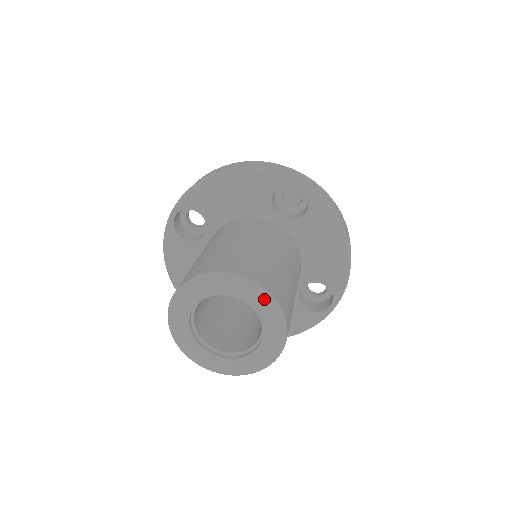
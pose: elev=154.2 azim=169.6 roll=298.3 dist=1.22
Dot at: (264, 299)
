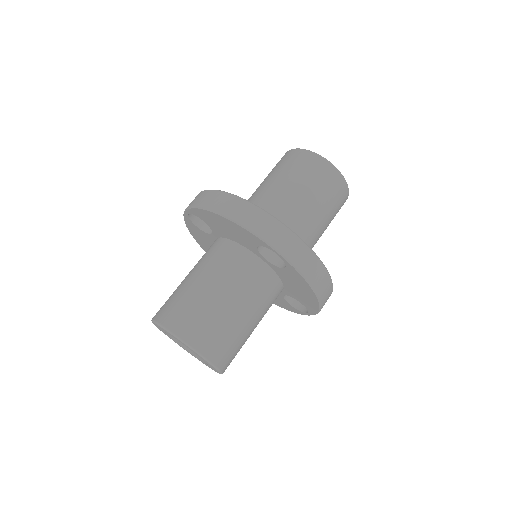
Dot at: (203, 358)
